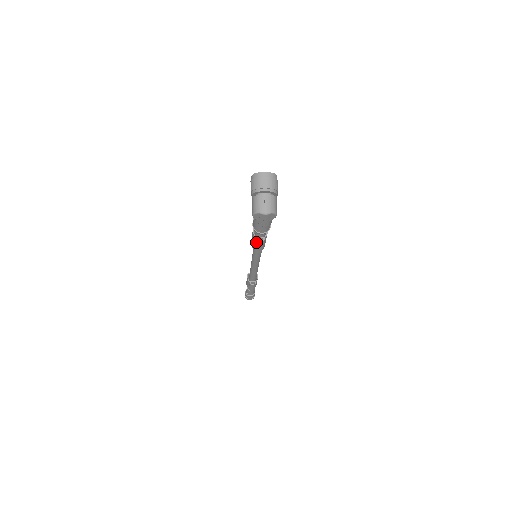
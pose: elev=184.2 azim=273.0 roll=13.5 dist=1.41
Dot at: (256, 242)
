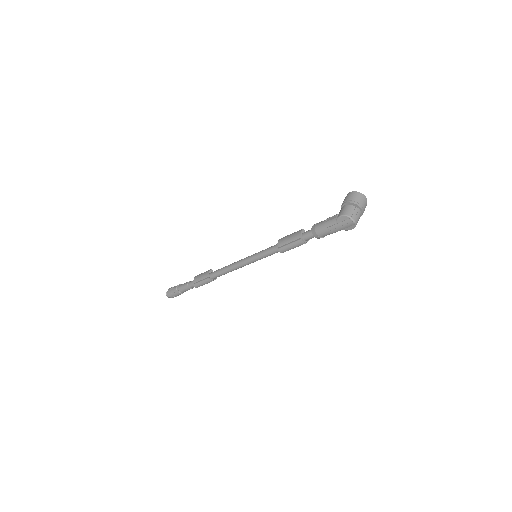
Dot at: (297, 240)
